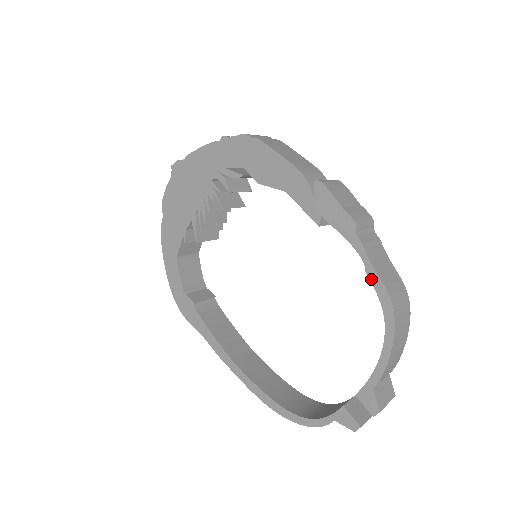
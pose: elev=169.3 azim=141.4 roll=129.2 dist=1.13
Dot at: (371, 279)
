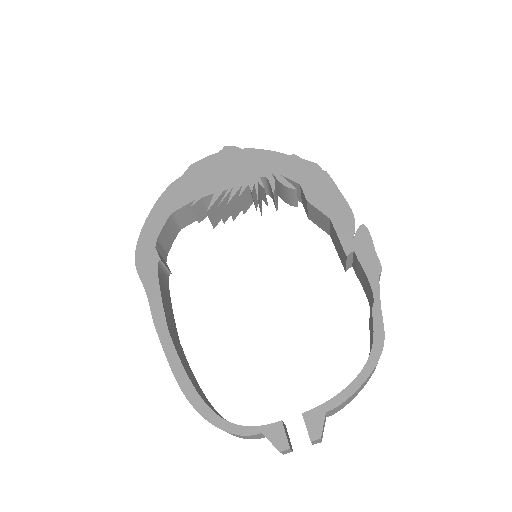
Dot at: (374, 316)
